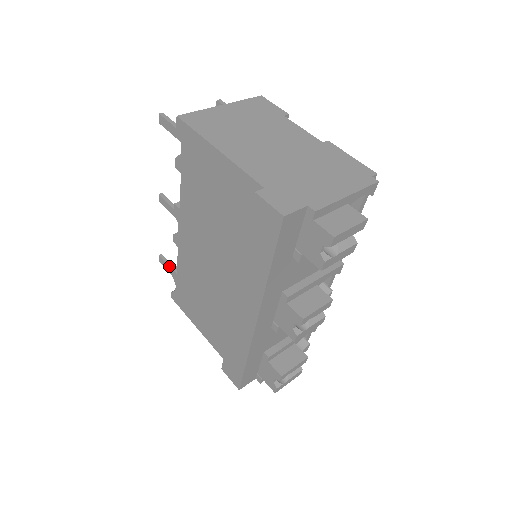
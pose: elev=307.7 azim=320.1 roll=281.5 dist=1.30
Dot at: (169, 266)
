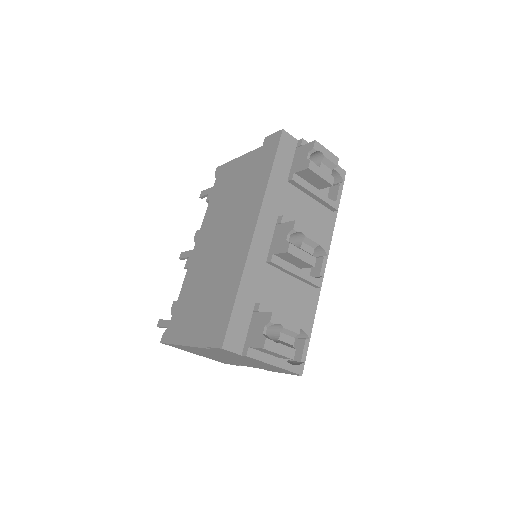
Dot at: occluded
